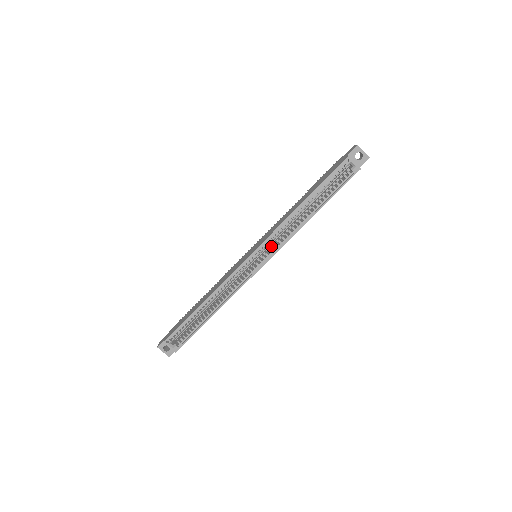
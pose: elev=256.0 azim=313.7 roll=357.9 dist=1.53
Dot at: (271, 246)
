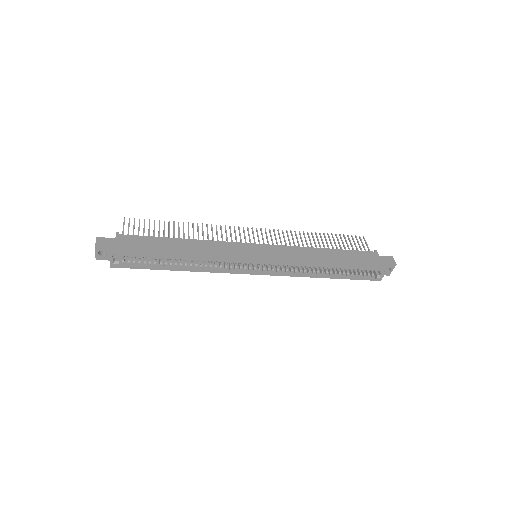
Dot at: (277, 266)
